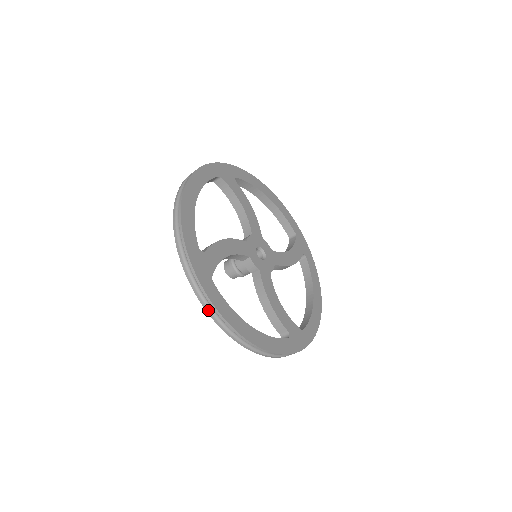
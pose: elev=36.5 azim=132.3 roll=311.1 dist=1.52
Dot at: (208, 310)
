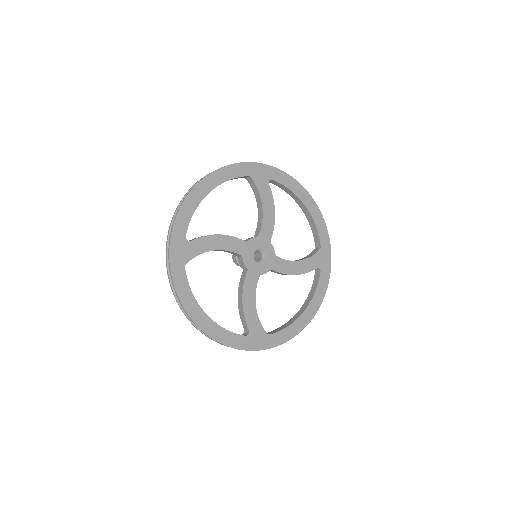
Dot at: (172, 288)
